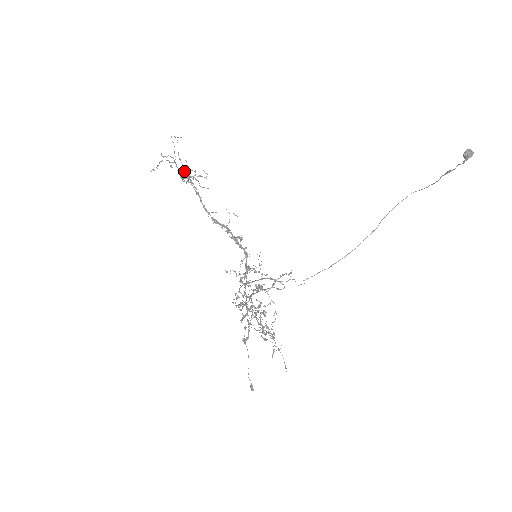
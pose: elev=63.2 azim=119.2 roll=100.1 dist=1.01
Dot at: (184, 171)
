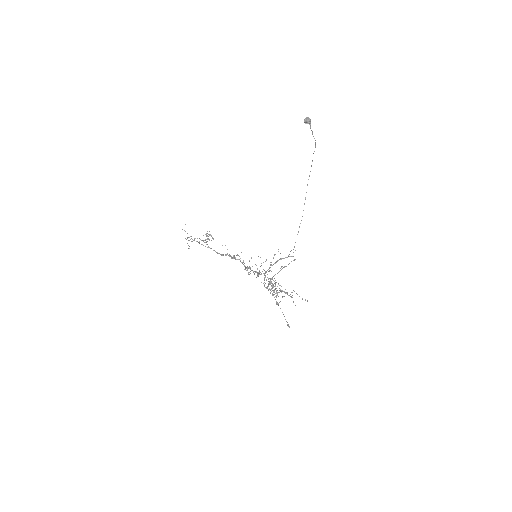
Dot at: (206, 235)
